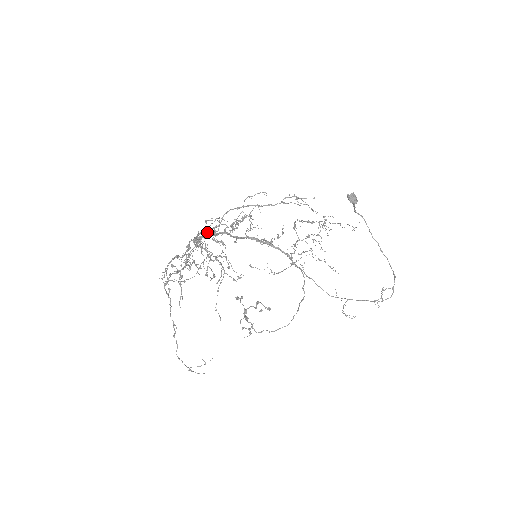
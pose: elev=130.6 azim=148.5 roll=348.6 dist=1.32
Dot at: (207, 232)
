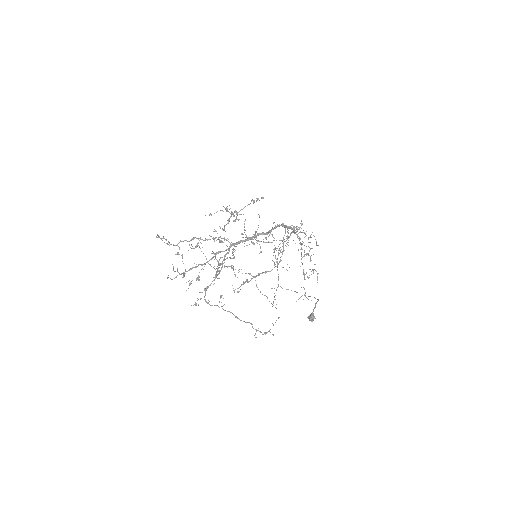
Dot at: (233, 267)
